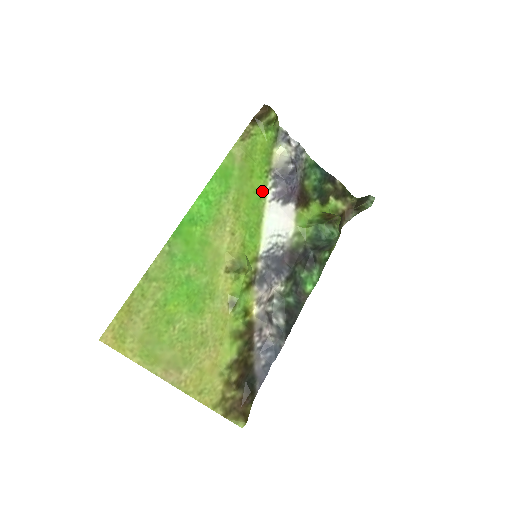
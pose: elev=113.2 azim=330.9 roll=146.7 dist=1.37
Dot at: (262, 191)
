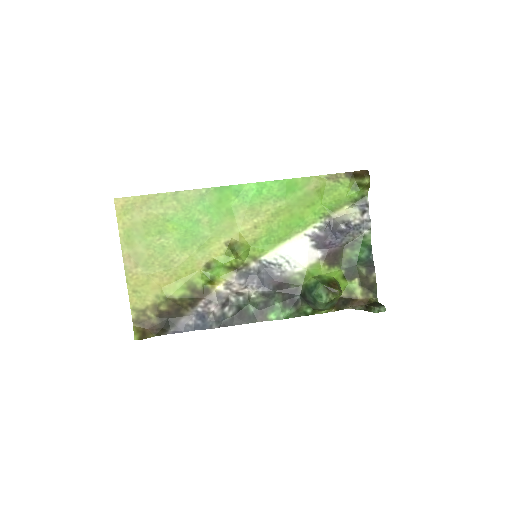
Dot at: (307, 223)
